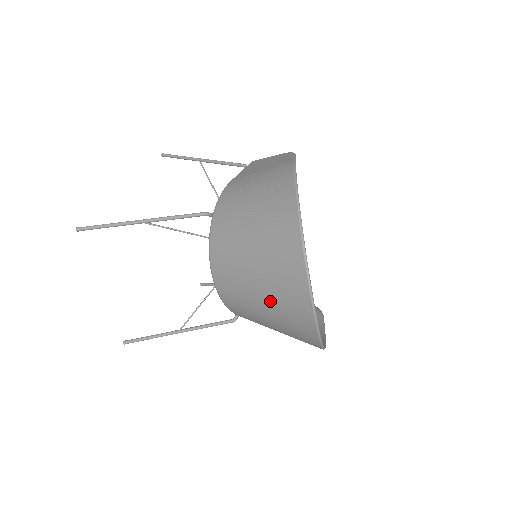
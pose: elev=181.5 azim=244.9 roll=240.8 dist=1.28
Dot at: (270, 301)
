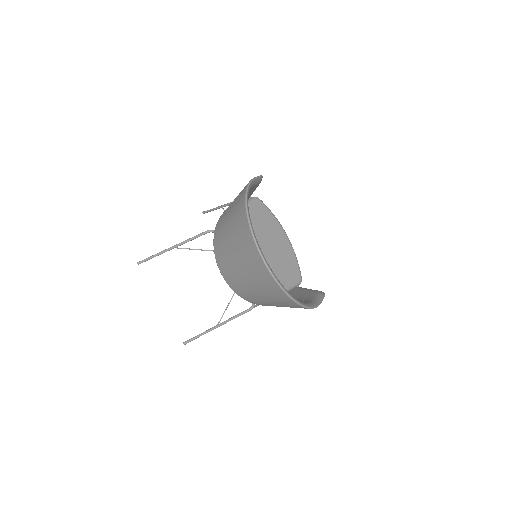
Dot at: (248, 273)
